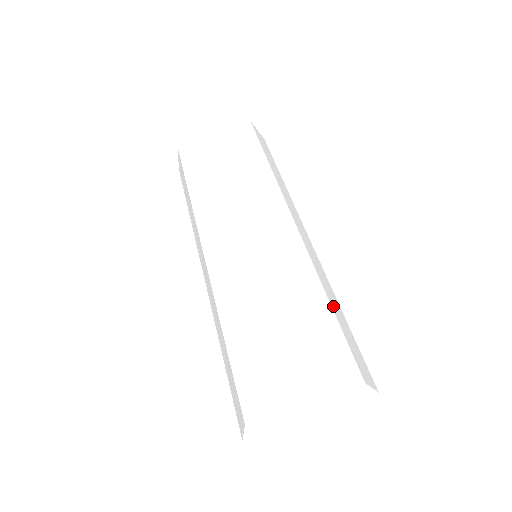
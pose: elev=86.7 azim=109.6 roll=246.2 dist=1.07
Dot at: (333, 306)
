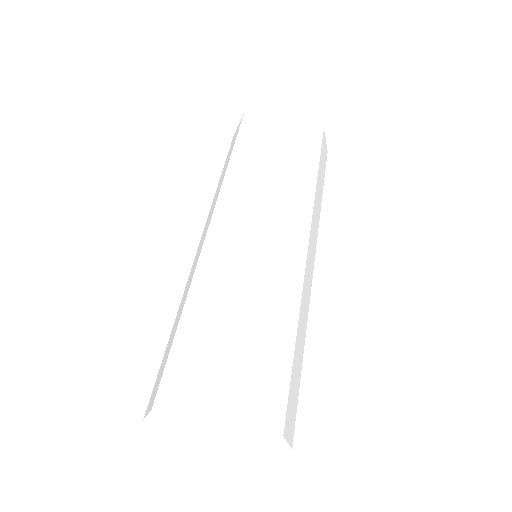
Dot at: (297, 345)
